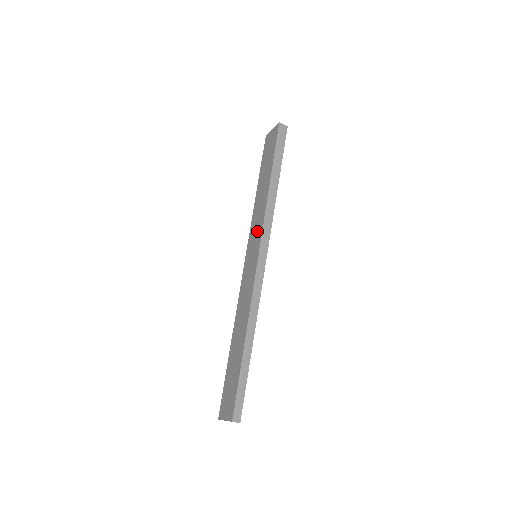
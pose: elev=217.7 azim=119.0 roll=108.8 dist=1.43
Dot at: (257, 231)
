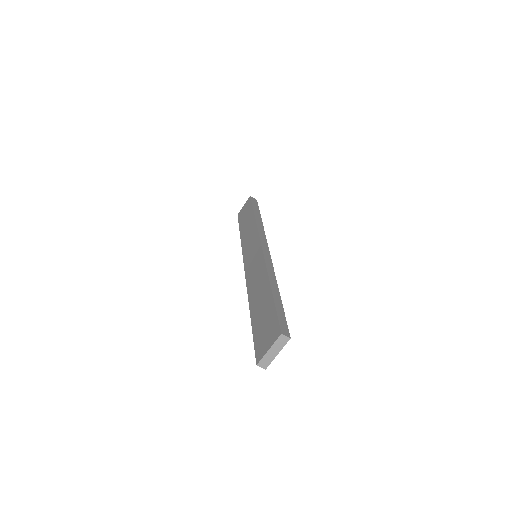
Dot at: (252, 241)
